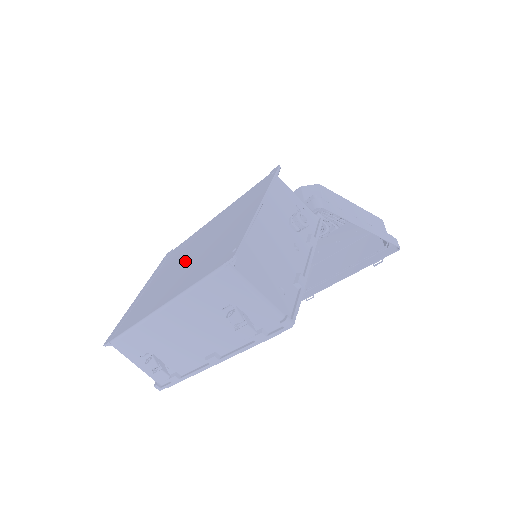
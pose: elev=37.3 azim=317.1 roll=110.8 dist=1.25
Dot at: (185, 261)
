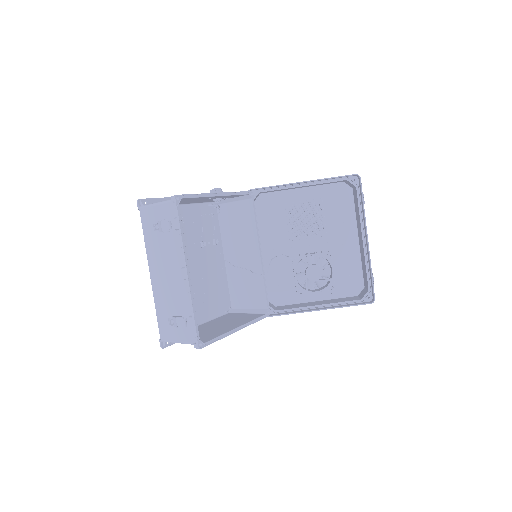
Dot at: occluded
